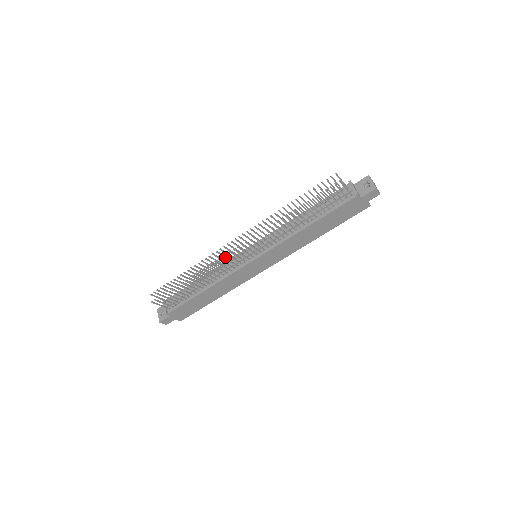
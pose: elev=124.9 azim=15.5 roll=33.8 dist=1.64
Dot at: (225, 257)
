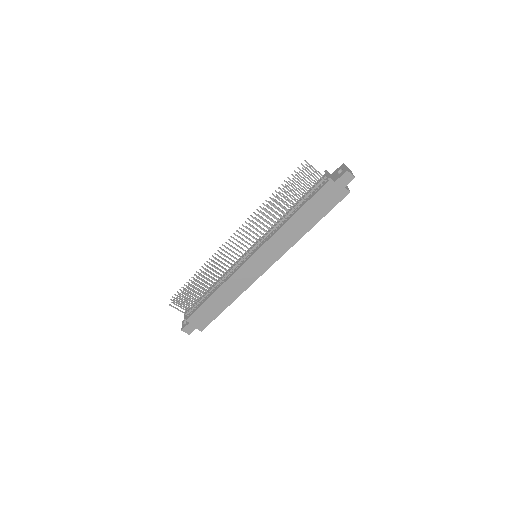
Dot at: occluded
